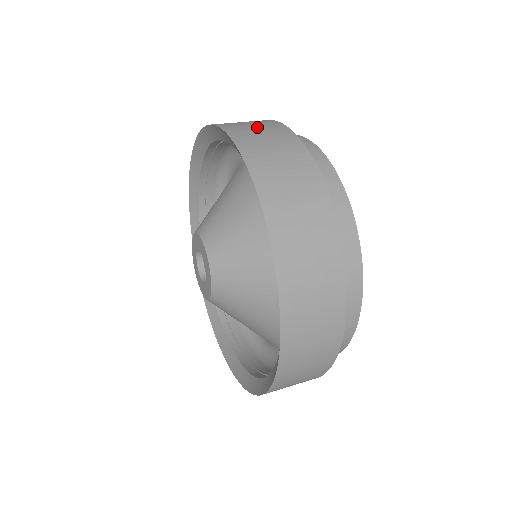
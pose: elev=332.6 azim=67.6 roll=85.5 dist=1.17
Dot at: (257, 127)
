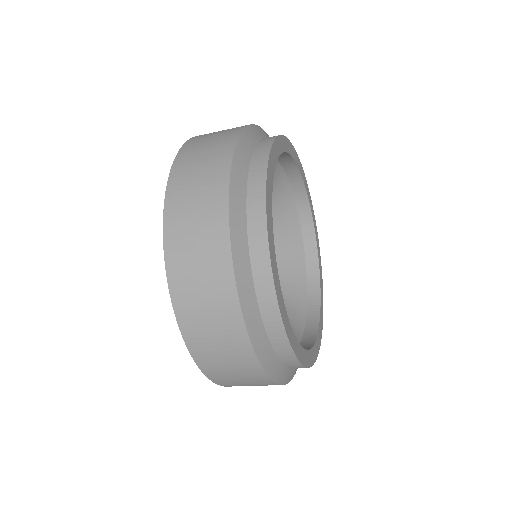
Dot at: (218, 133)
